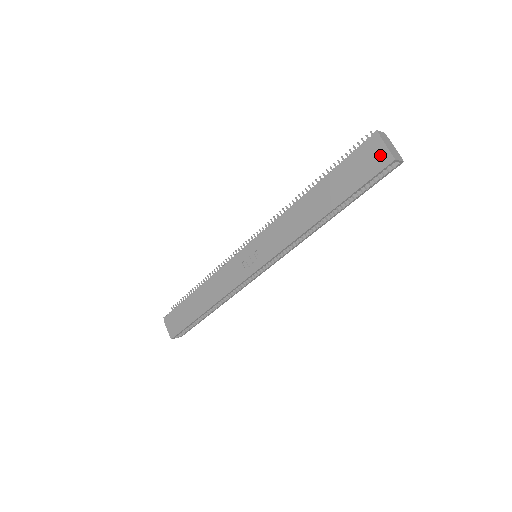
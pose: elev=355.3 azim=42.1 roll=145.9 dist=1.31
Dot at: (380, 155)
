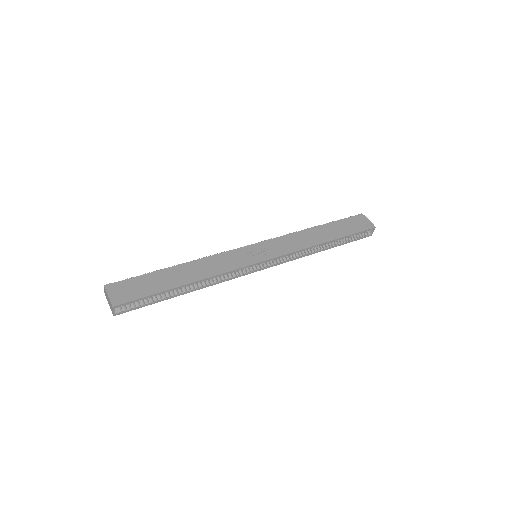
Dot at: (366, 223)
